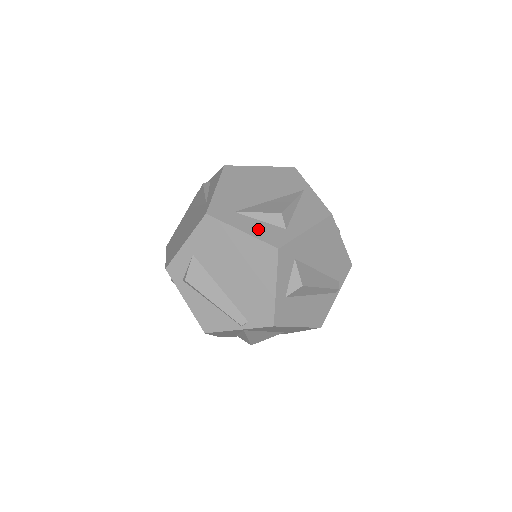
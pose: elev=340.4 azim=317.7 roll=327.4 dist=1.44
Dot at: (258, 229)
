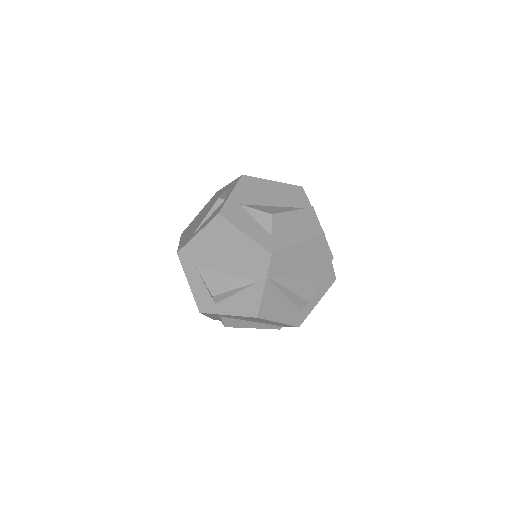
Dot at: (198, 290)
